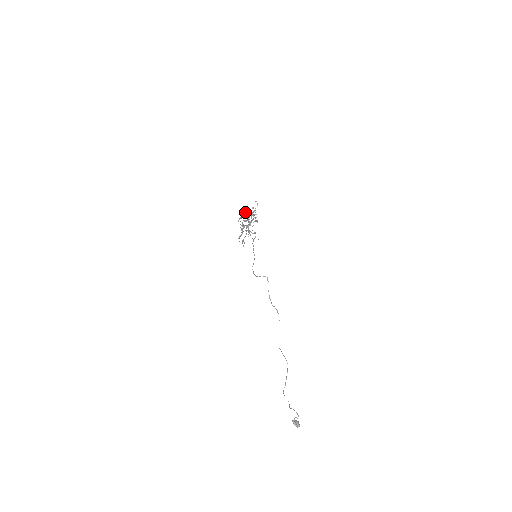
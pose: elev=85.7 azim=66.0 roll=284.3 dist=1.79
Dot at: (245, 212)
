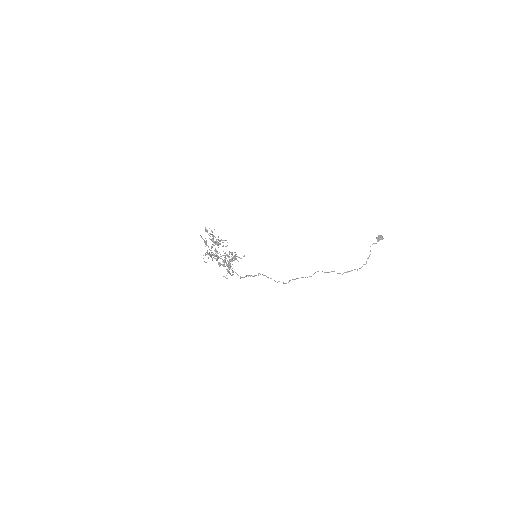
Dot at: (207, 253)
